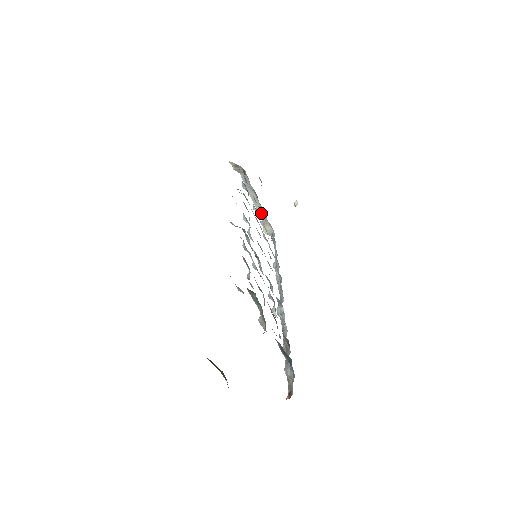
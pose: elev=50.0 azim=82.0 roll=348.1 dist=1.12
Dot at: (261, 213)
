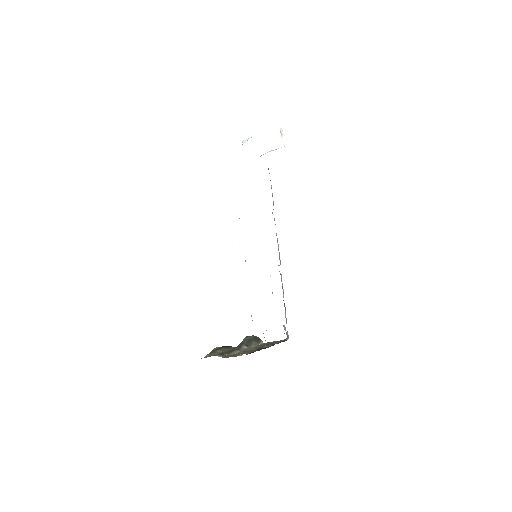
Dot at: occluded
